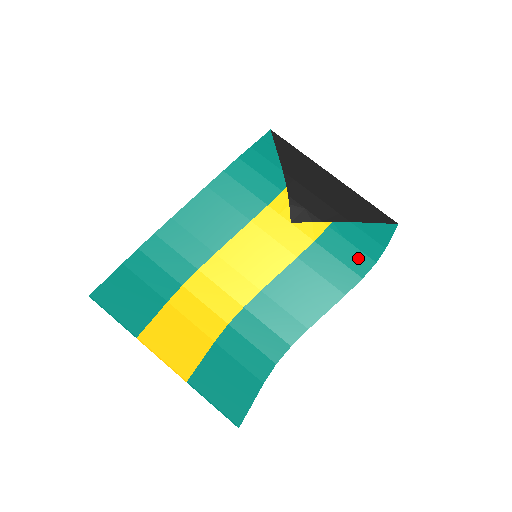
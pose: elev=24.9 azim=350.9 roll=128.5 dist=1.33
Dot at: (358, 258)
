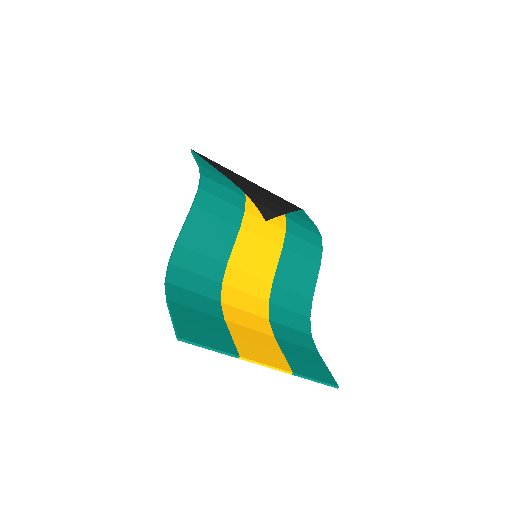
Dot at: (312, 236)
